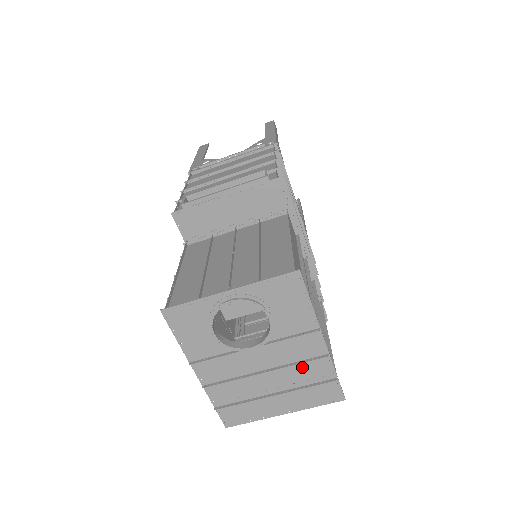
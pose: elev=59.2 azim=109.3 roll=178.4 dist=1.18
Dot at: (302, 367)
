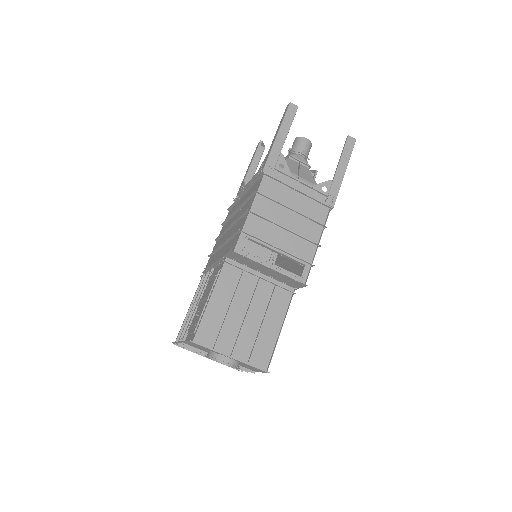
Dot at: occluded
